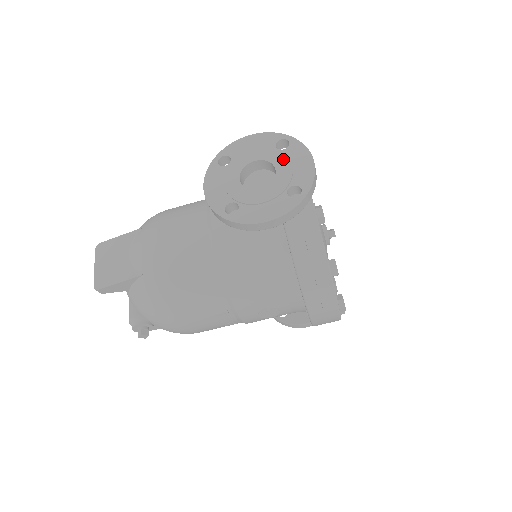
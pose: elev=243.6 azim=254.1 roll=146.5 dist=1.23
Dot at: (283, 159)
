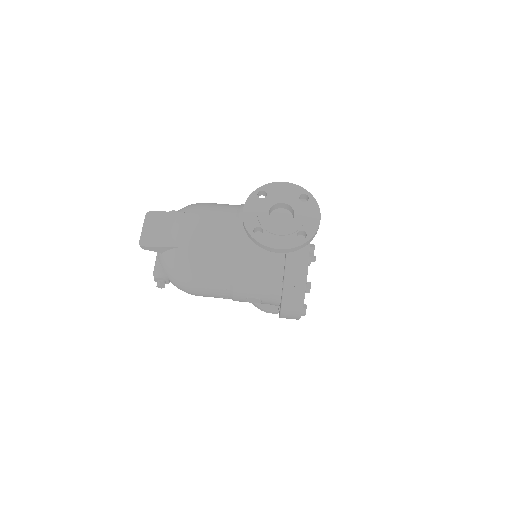
Dot at: (301, 209)
